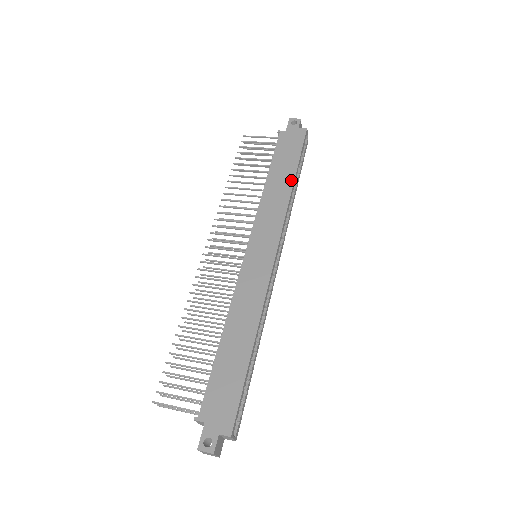
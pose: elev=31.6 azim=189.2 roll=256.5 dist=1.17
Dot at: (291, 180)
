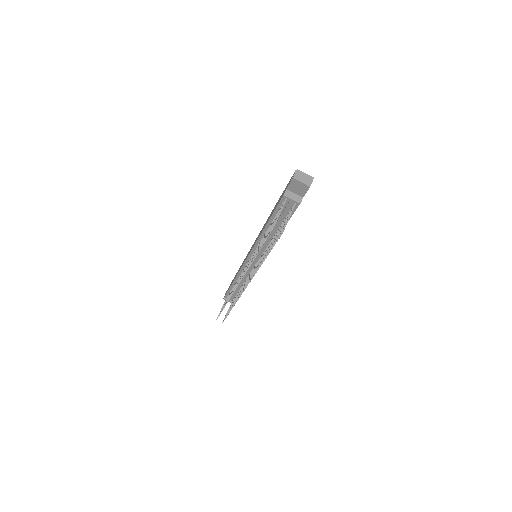
Dot at: (239, 268)
